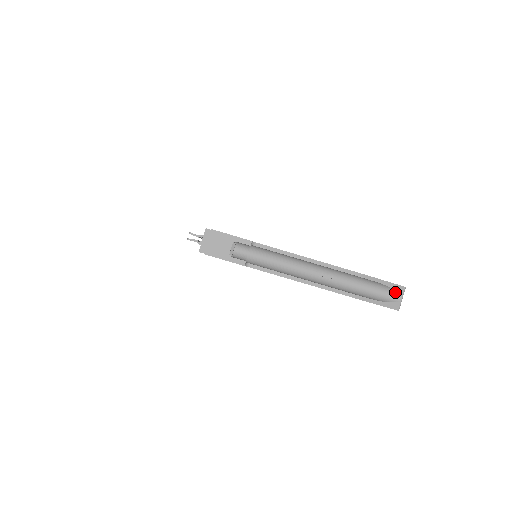
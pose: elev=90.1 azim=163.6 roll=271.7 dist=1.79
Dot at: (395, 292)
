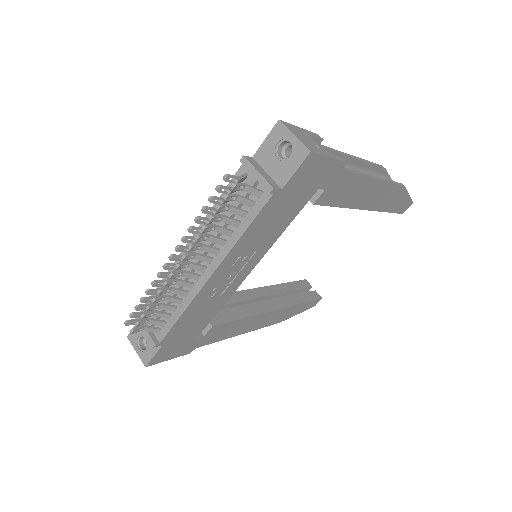
Dot at: occluded
